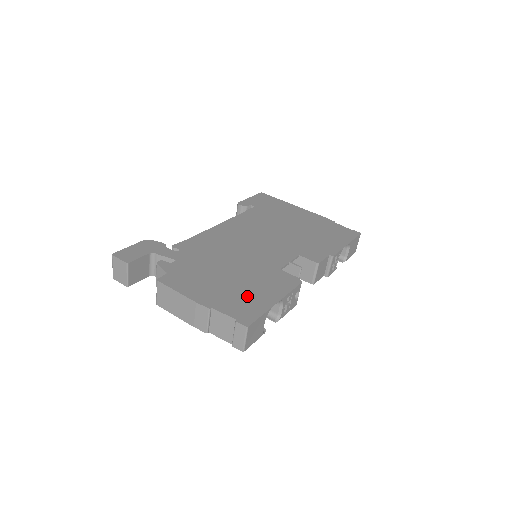
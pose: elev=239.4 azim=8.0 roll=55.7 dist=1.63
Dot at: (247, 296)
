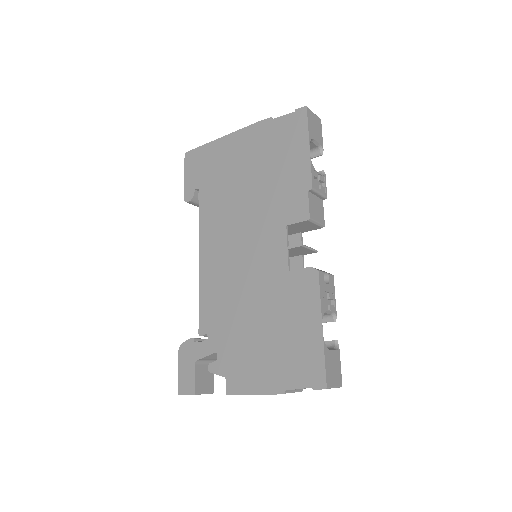
Dot at: (296, 345)
